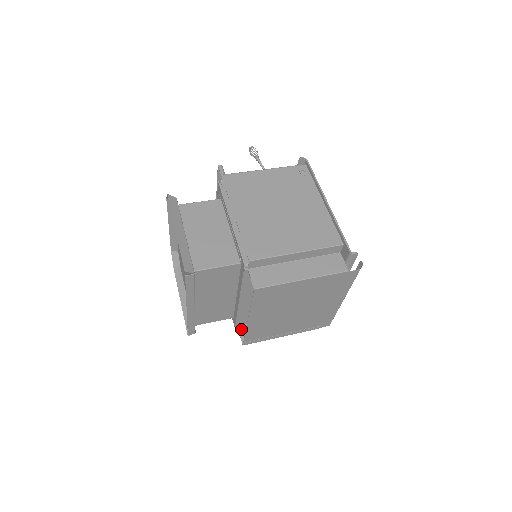
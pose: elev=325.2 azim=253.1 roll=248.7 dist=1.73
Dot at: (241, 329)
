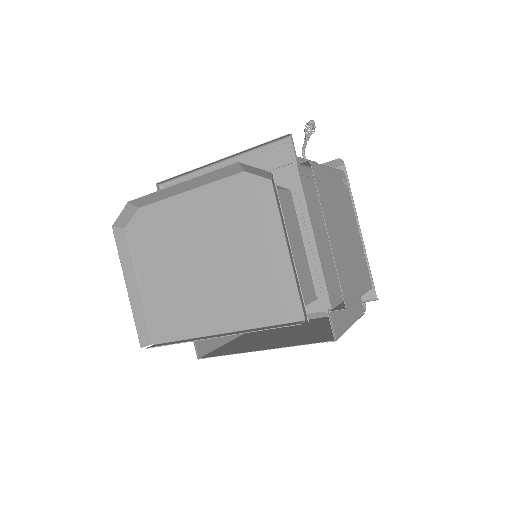
Dot at: occluded
